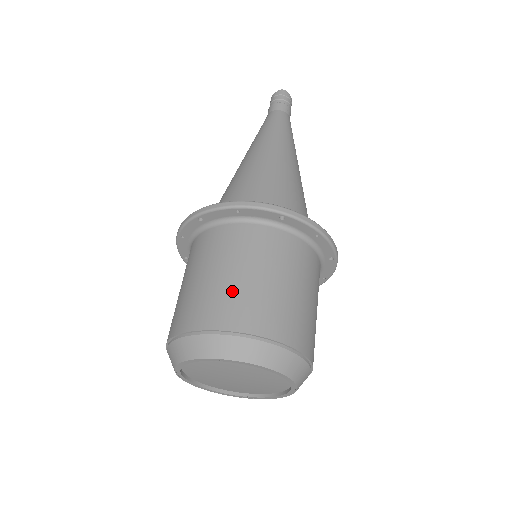
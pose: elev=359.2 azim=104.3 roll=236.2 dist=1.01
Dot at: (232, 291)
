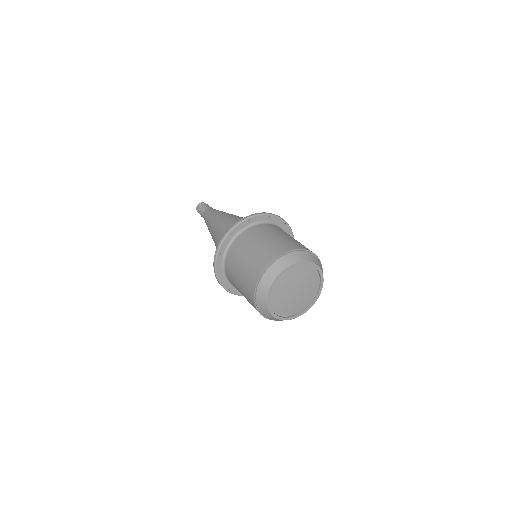
Dot at: (293, 240)
